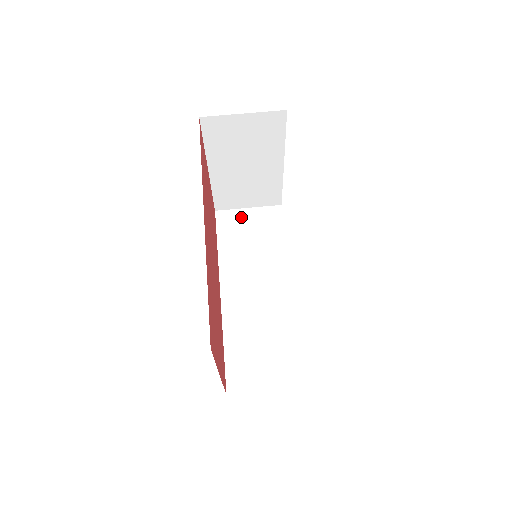
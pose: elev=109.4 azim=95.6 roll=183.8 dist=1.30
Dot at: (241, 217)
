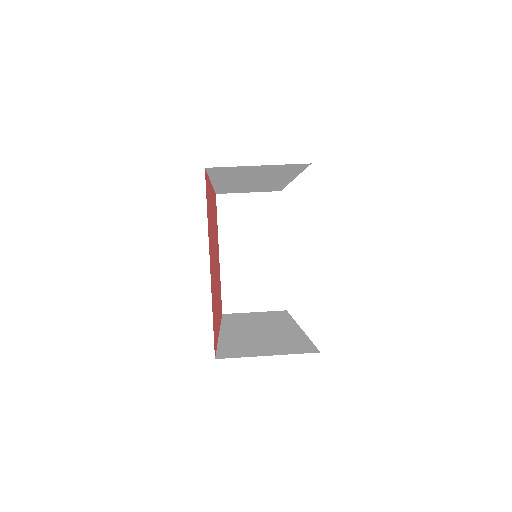
Dot at: (247, 314)
